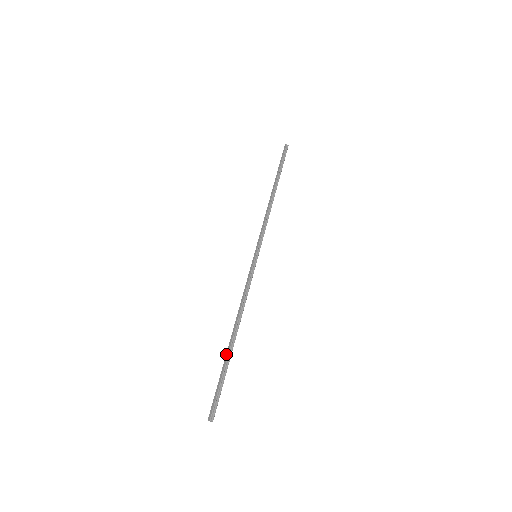
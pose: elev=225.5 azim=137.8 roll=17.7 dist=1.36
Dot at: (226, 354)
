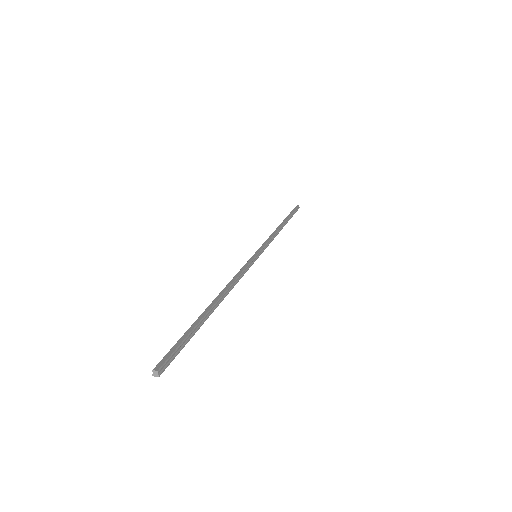
Dot at: (201, 314)
